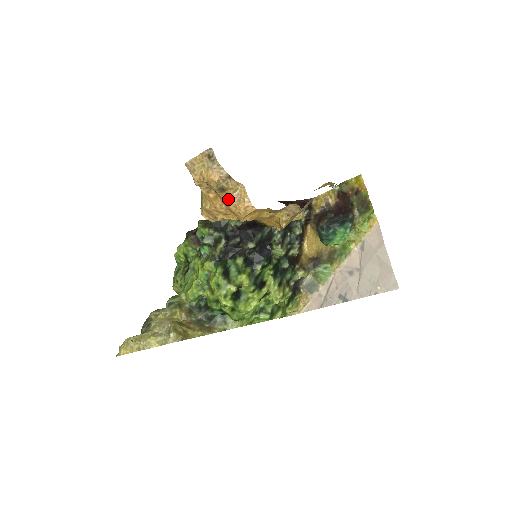
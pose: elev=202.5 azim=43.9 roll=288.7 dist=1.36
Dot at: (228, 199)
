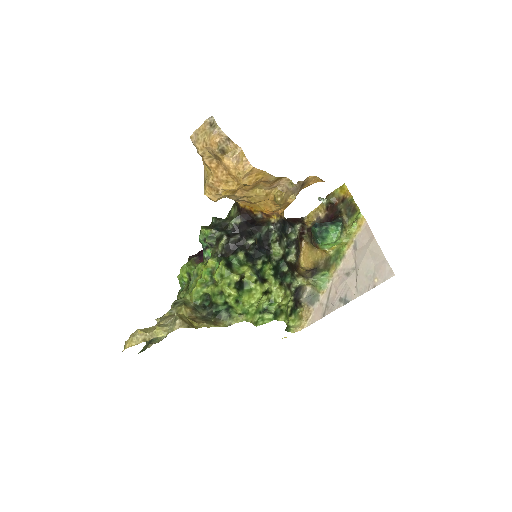
Dot at: (228, 162)
